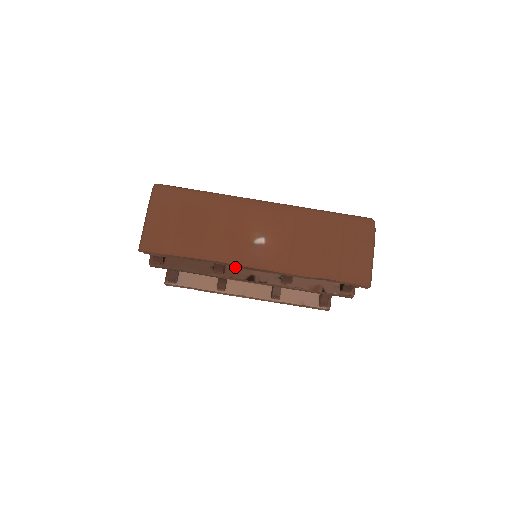
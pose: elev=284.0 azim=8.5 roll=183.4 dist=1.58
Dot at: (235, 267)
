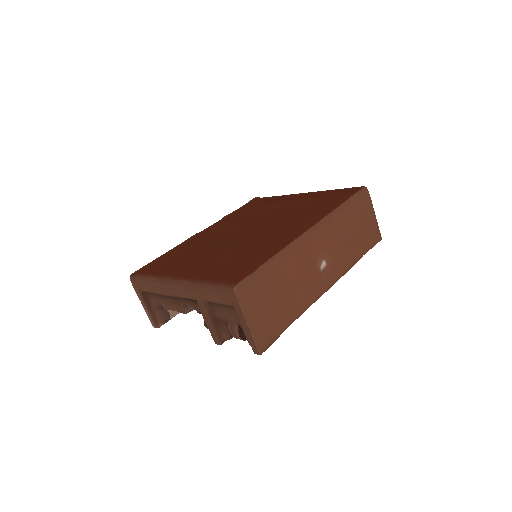
Dot at: occluded
